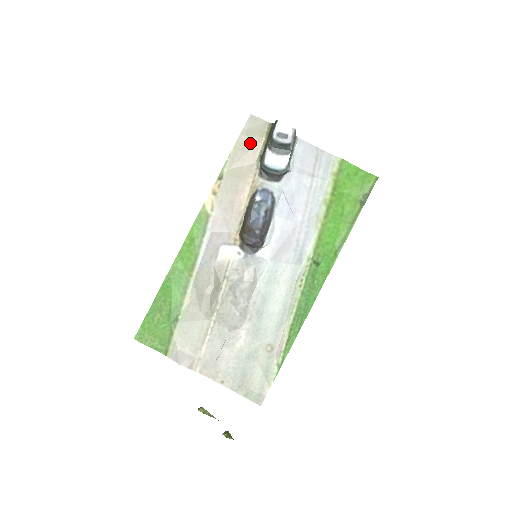
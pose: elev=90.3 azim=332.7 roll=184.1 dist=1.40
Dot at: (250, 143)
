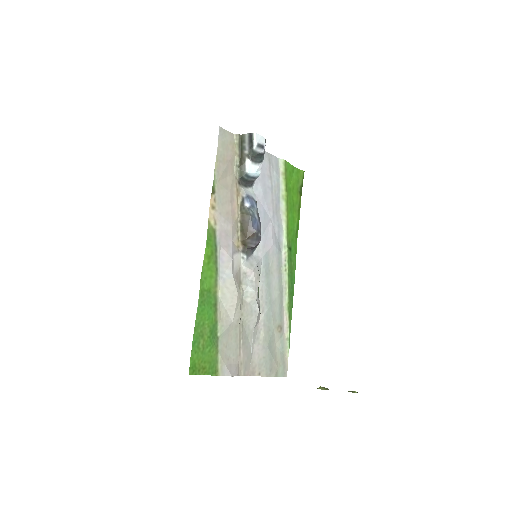
Dot at: (227, 155)
